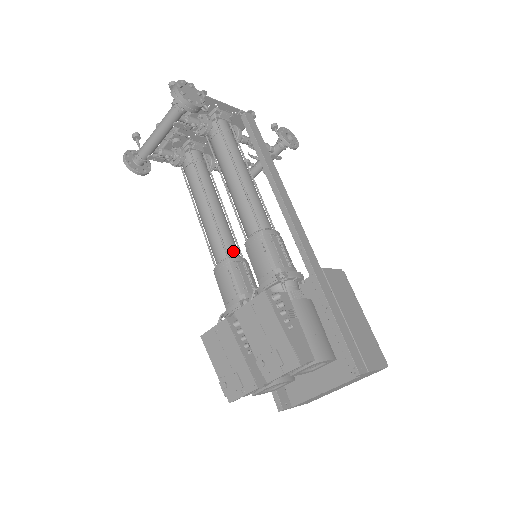
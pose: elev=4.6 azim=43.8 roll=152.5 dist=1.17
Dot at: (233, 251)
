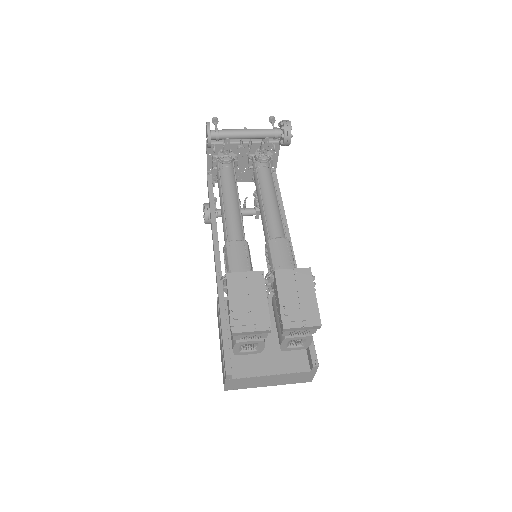
Dot at: occluded
